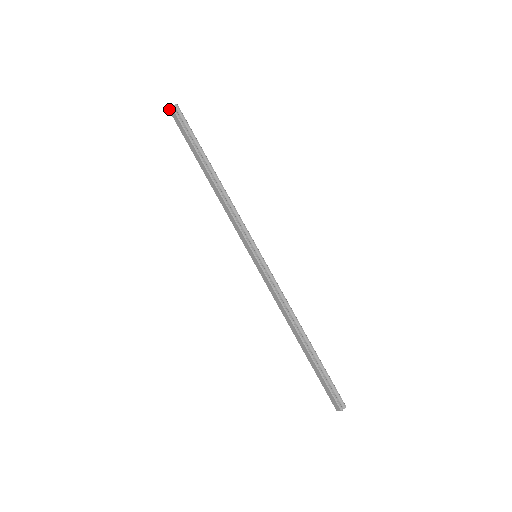
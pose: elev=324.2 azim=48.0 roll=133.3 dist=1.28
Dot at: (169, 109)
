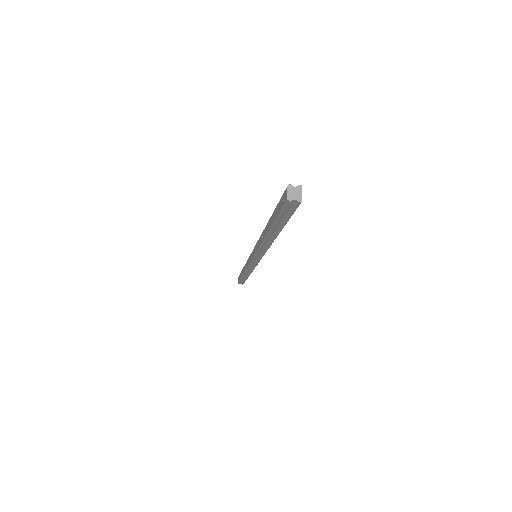
Dot at: occluded
